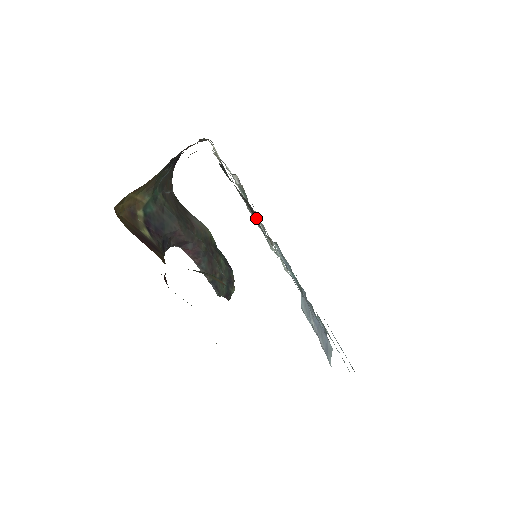
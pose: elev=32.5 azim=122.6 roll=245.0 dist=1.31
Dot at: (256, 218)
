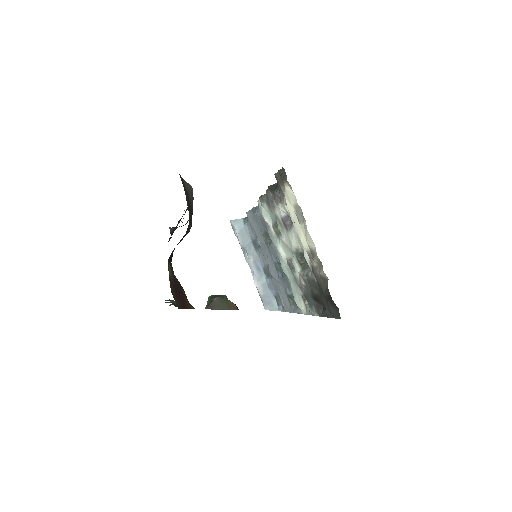
Dot at: (315, 302)
